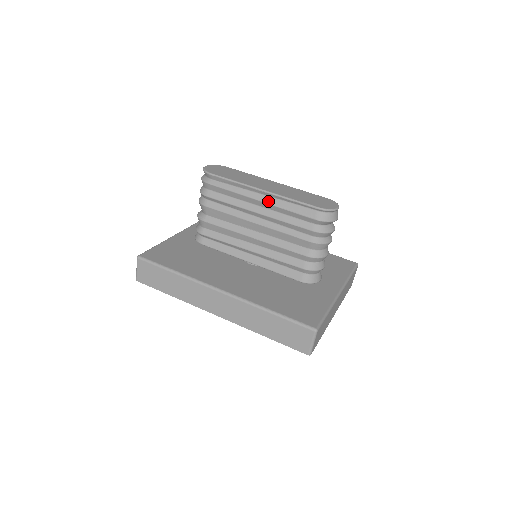
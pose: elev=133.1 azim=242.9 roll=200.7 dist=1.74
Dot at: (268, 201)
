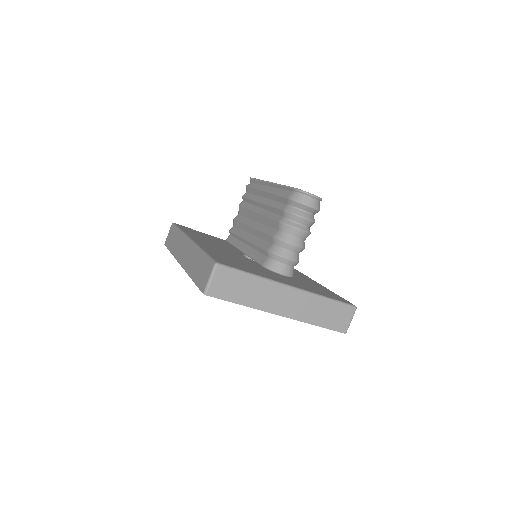
Dot at: (269, 190)
